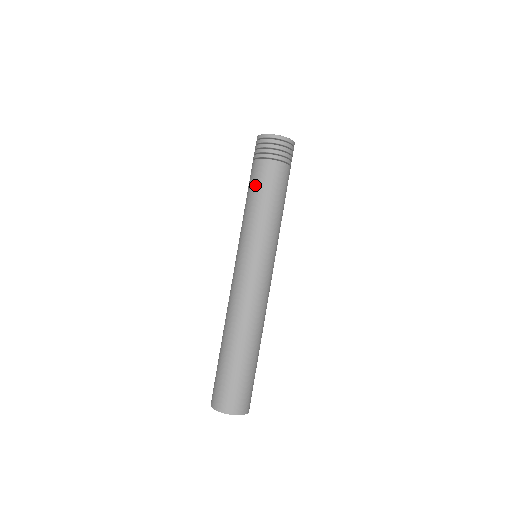
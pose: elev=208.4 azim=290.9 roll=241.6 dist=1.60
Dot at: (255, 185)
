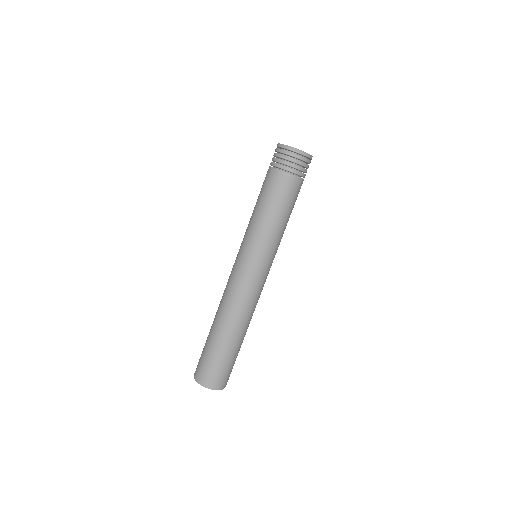
Dot at: (270, 194)
